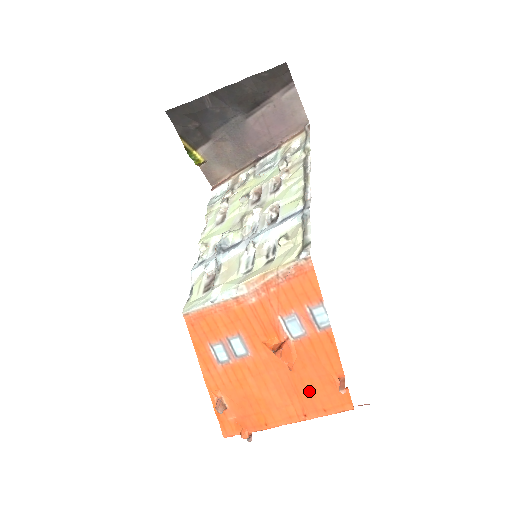
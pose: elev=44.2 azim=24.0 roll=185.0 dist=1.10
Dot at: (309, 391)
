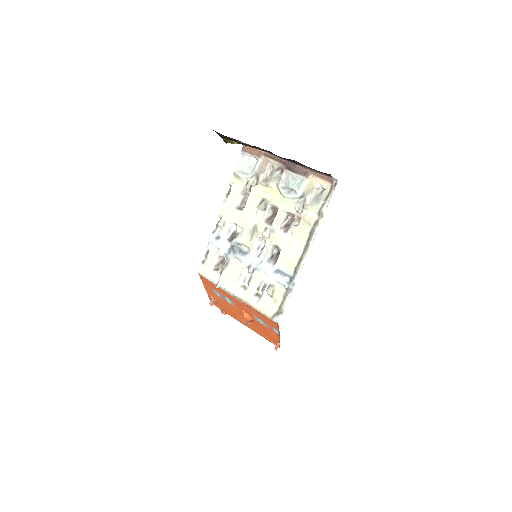
Dot at: (261, 332)
